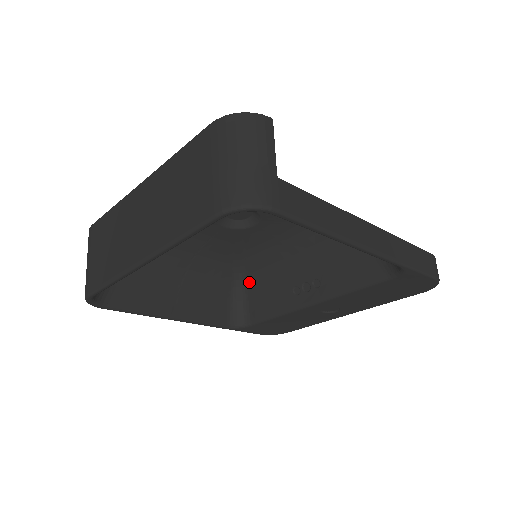
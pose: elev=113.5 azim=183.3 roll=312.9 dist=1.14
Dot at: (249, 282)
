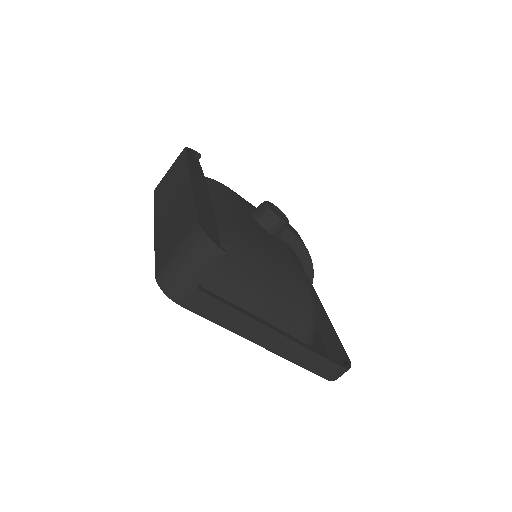
Dot at: occluded
